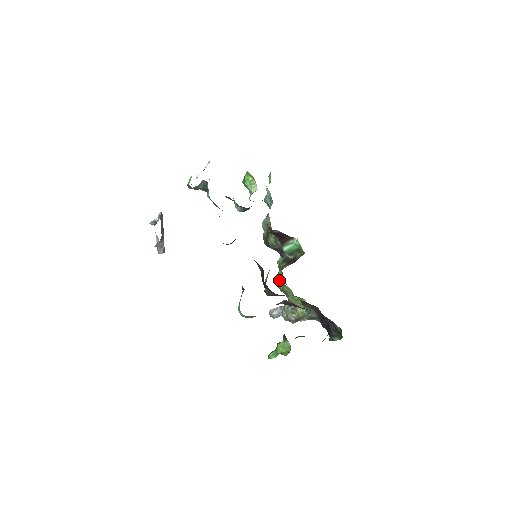
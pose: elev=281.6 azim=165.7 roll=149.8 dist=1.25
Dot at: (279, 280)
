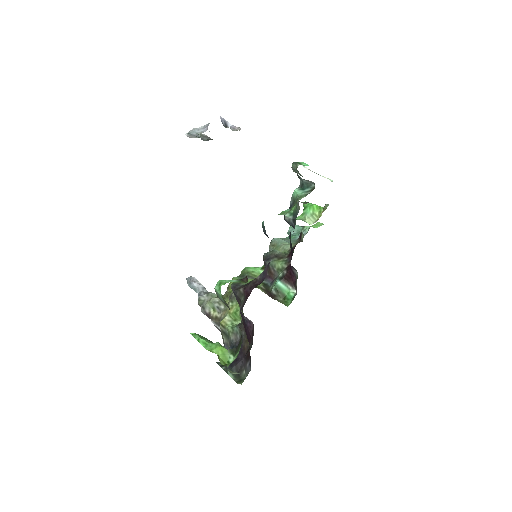
Dot at: occluded
